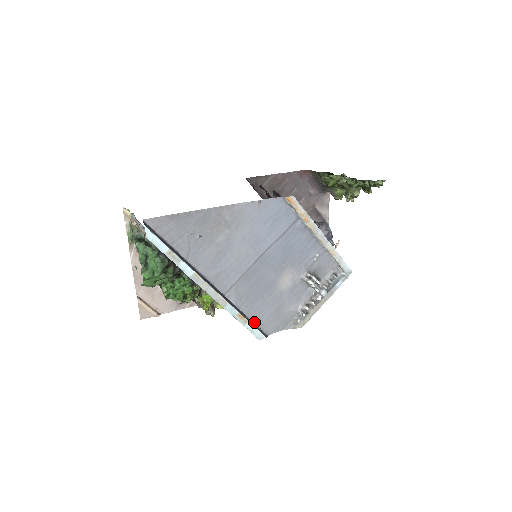
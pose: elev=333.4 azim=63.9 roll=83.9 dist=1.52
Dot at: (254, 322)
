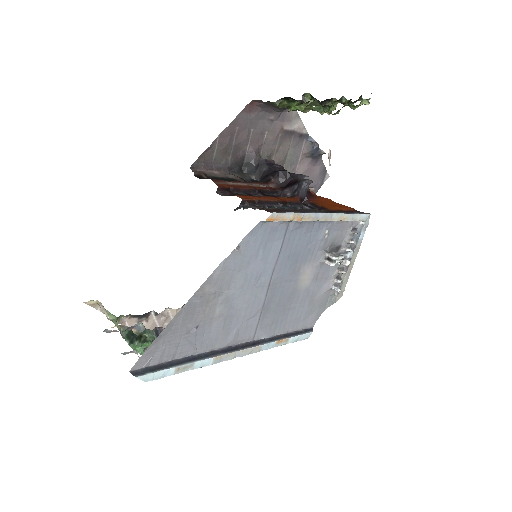
Dot at: (294, 330)
